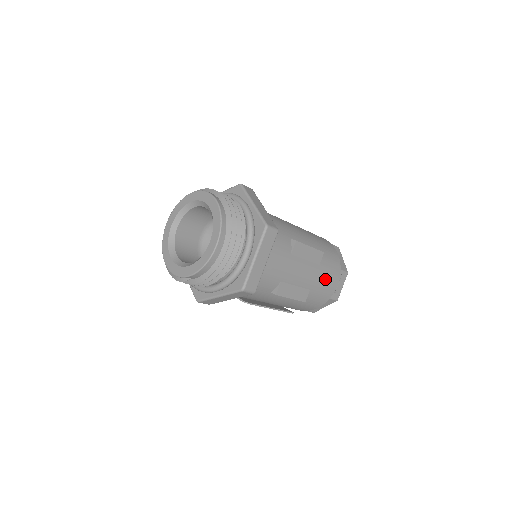
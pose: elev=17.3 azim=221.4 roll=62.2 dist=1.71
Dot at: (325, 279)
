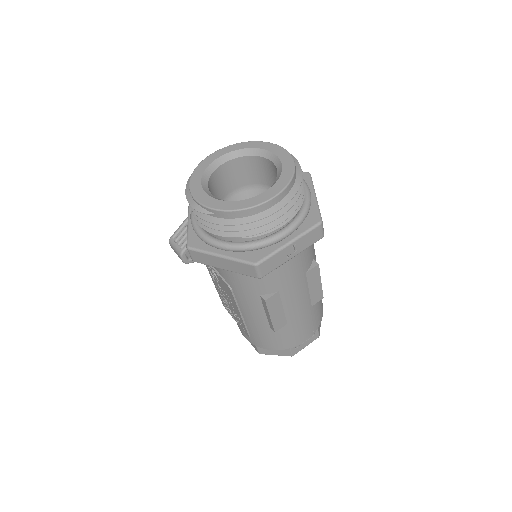
Dot at: (305, 325)
